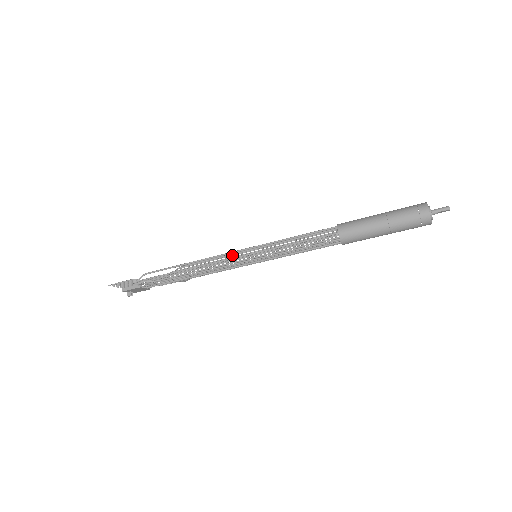
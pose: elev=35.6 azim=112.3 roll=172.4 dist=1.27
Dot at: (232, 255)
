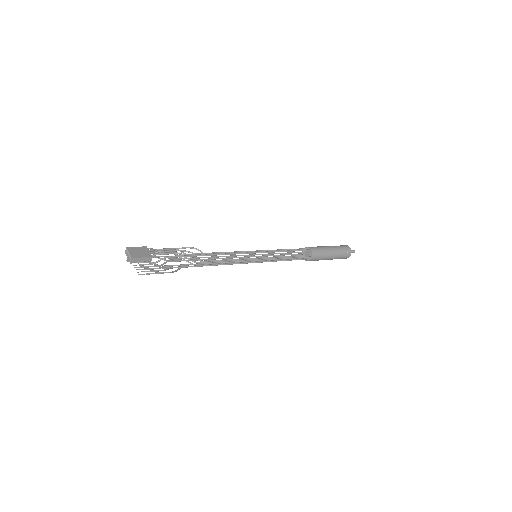
Dot at: (241, 252)
